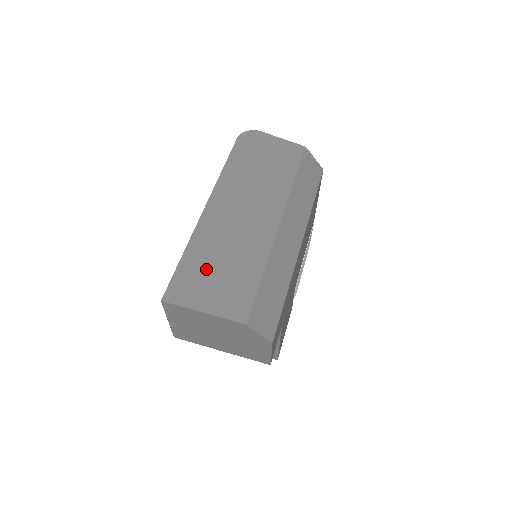
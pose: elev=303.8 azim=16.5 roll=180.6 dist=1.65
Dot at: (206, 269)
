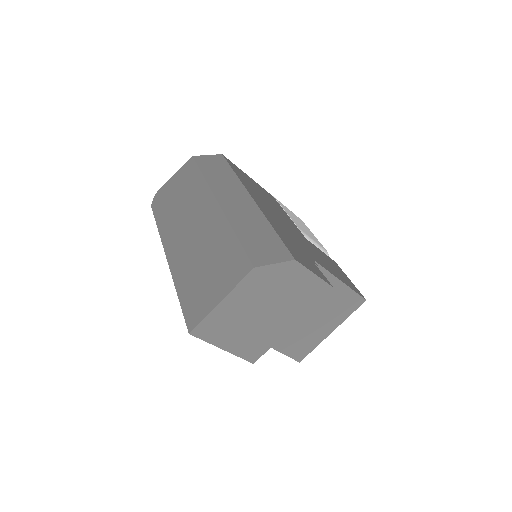
Dot at: (198, 280)
